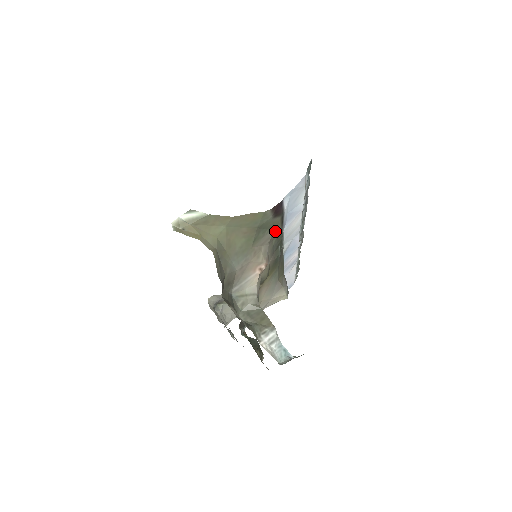
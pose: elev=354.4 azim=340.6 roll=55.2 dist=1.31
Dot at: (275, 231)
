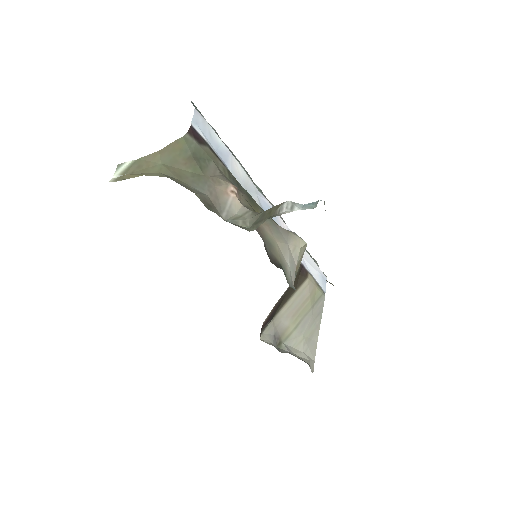
Dot at: (218, 165)
